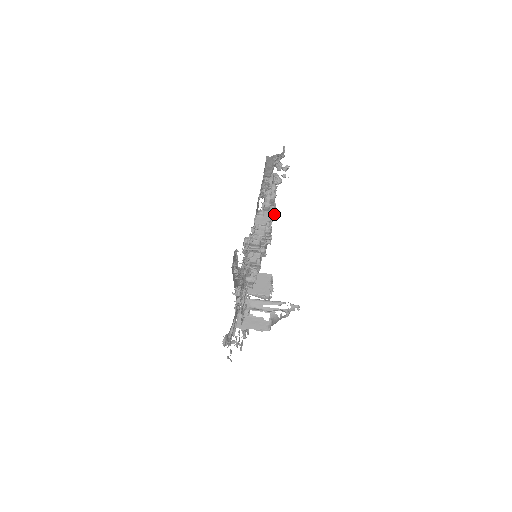
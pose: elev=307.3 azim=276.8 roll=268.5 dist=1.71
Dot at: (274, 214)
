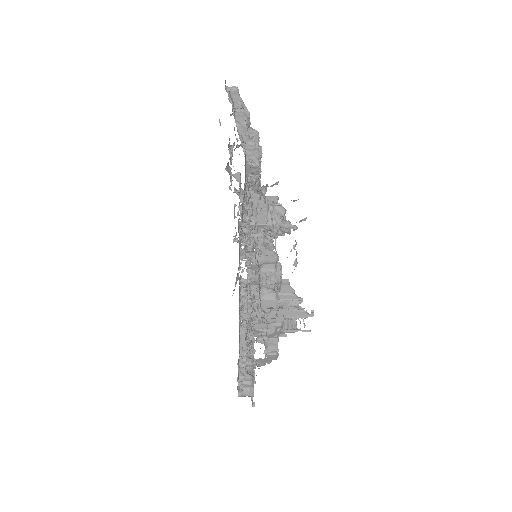
Dot at: (280, 288)
